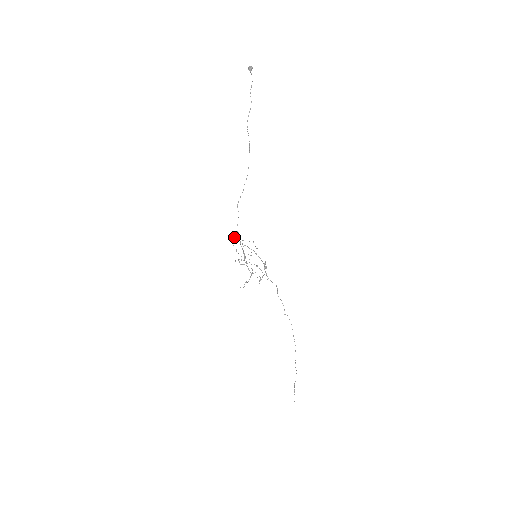
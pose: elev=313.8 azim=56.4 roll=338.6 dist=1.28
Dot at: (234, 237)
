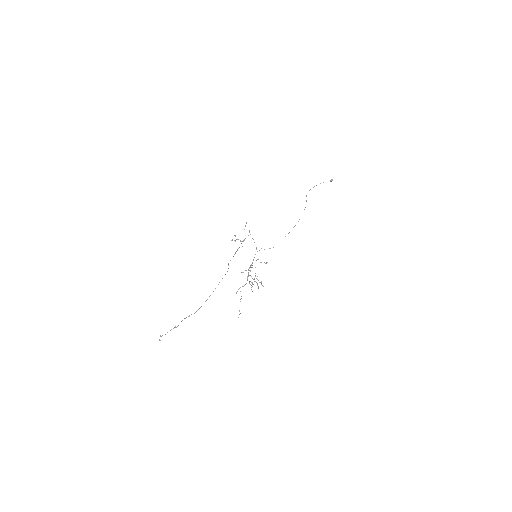
Dot at: (250, 234)
